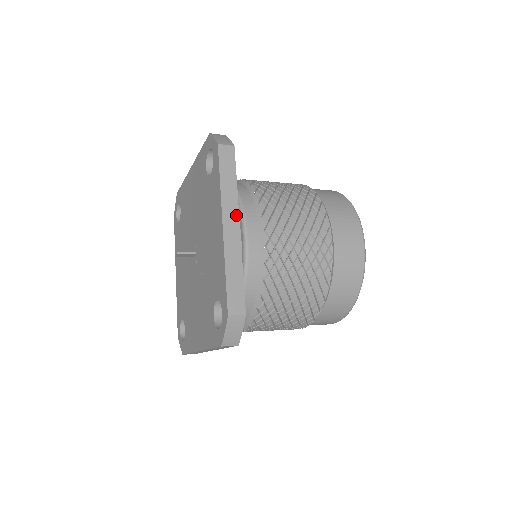
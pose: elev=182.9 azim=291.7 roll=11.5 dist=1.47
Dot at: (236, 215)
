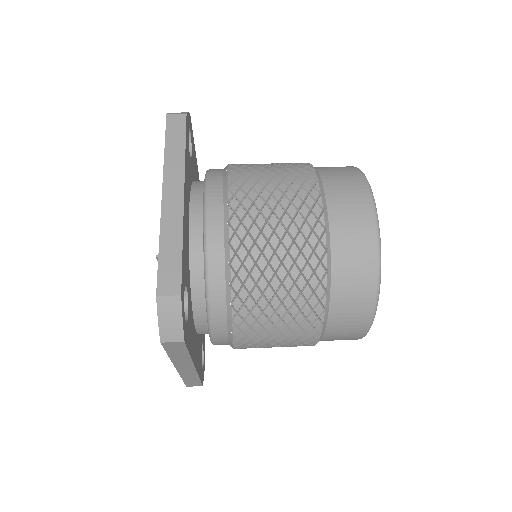
Dot at: (180, 183)
